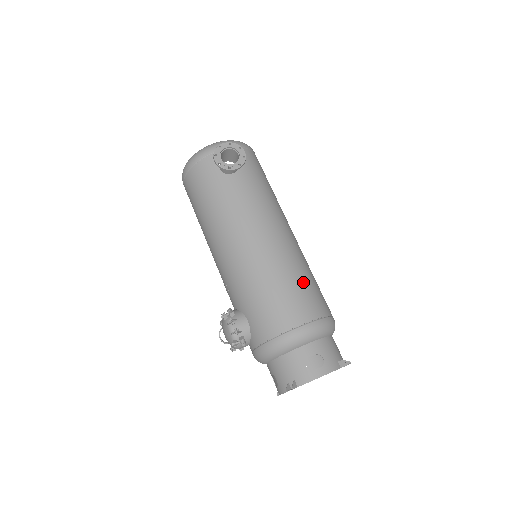
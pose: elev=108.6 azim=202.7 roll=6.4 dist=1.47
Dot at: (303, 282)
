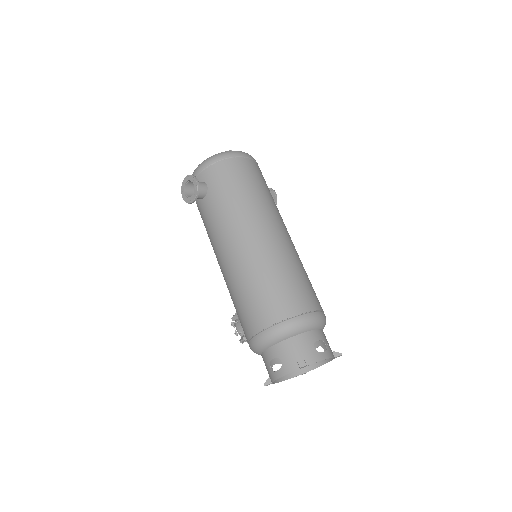
Dot at: (259, 291)
